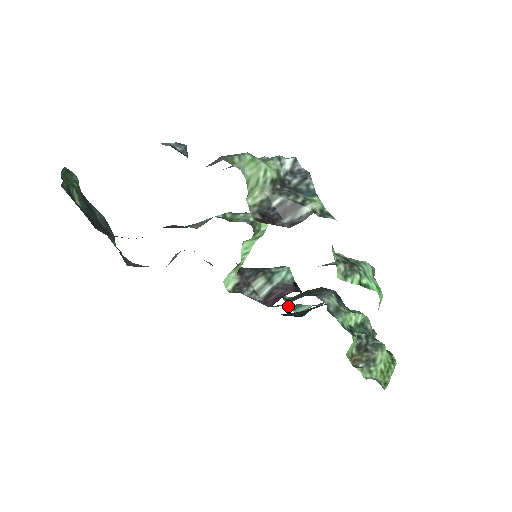
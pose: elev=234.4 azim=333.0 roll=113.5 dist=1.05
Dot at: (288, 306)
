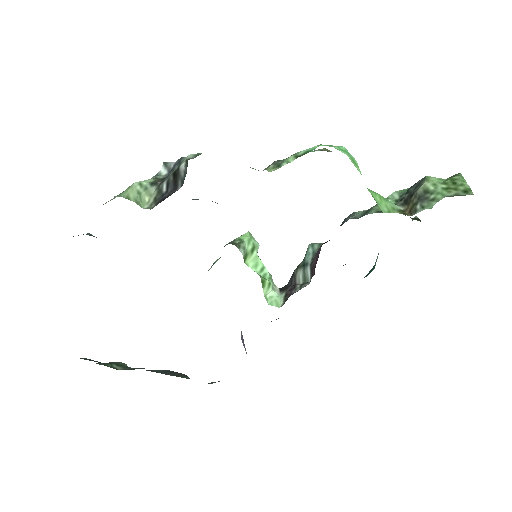
Dot at: (368, 273)
